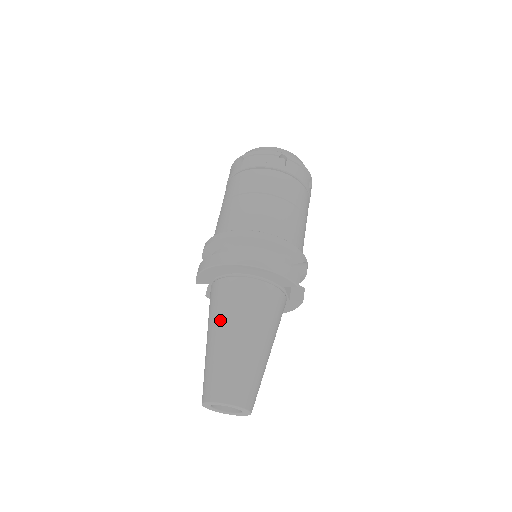
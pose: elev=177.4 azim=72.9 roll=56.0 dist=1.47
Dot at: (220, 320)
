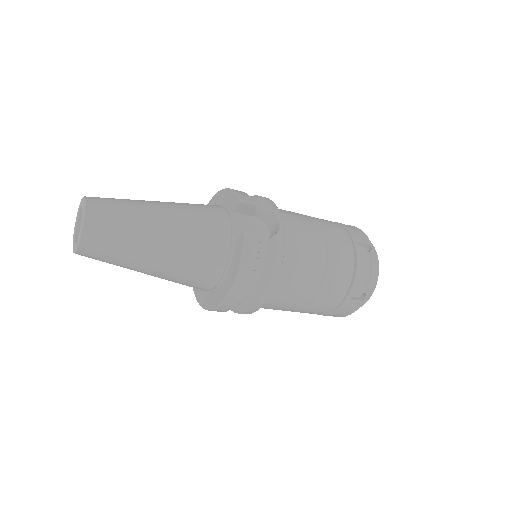
Dot at: occluded
